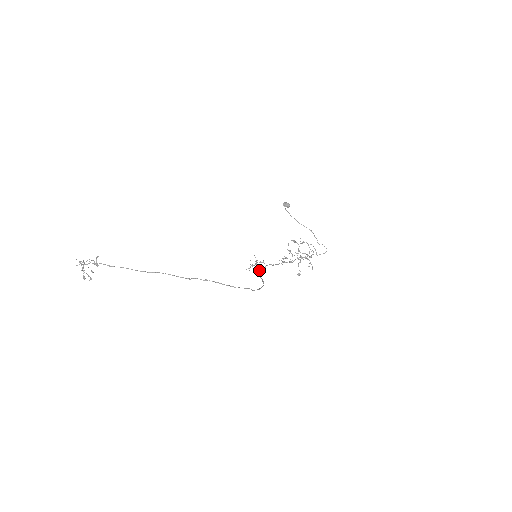
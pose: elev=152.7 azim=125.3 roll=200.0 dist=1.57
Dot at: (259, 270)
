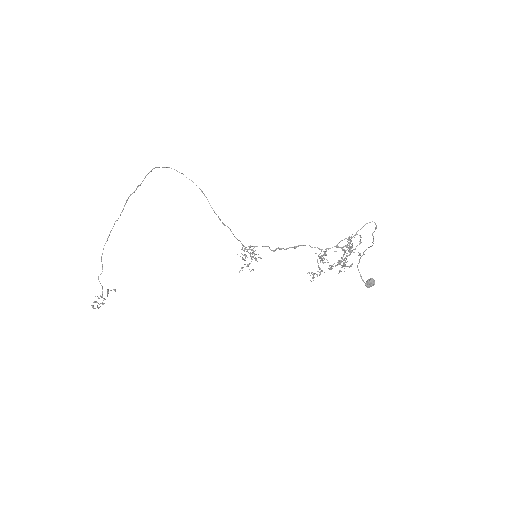
Dot at: (244, 249)
